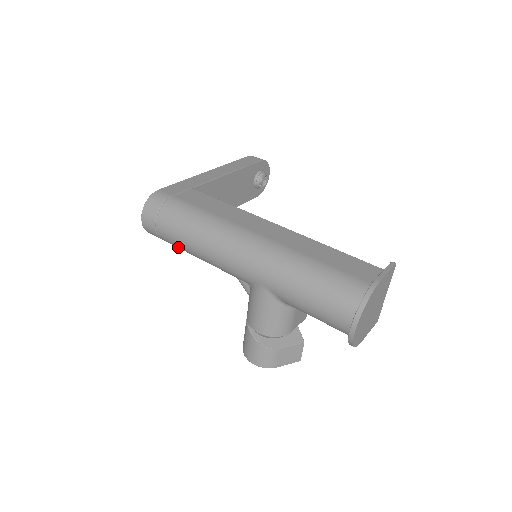
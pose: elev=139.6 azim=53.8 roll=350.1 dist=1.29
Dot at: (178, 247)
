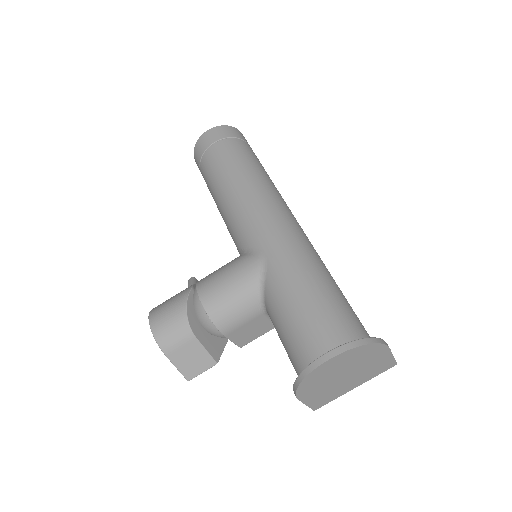
Dot at: (210, 175)
